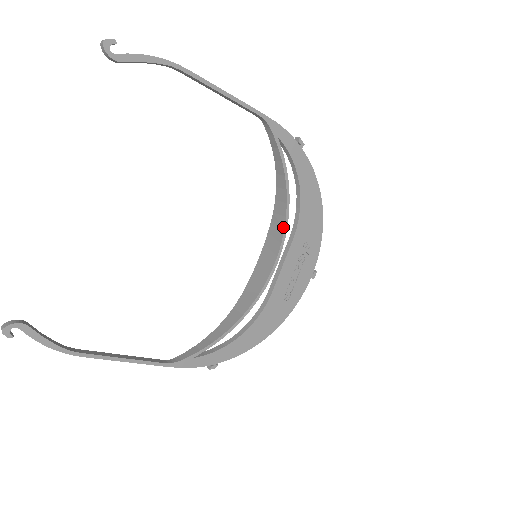
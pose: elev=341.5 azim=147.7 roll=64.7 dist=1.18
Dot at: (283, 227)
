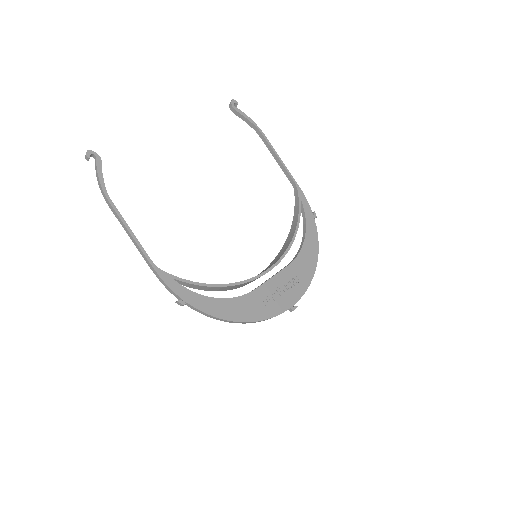
Dot at: (284, 253)
